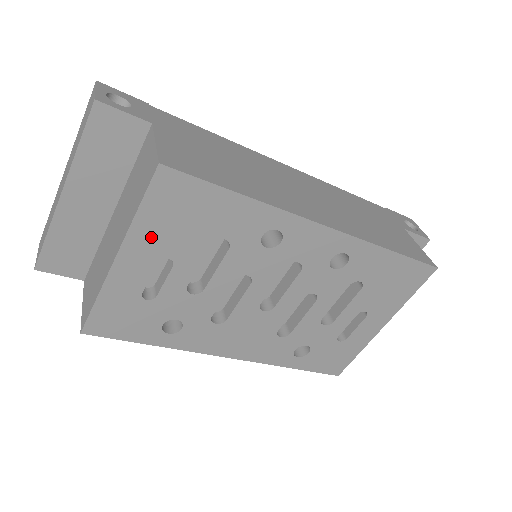
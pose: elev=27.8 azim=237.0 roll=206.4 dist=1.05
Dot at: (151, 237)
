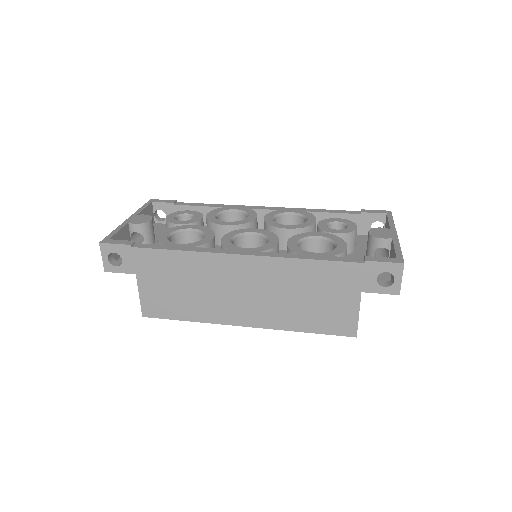
Dot at: occluded
